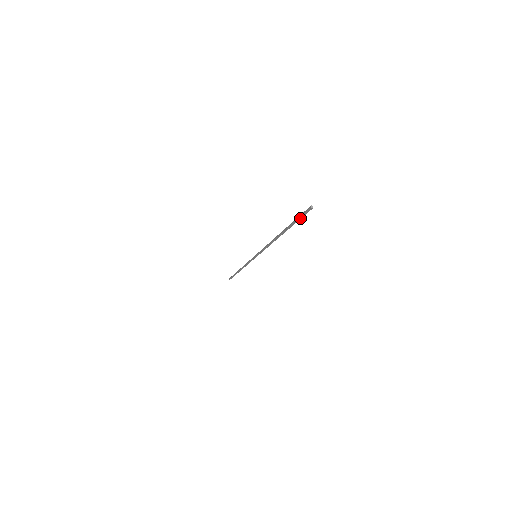
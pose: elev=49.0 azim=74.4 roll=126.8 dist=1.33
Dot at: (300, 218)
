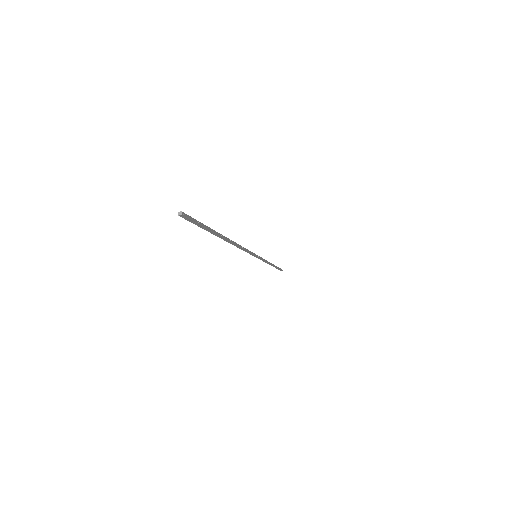
Dot at: (199, 226)
